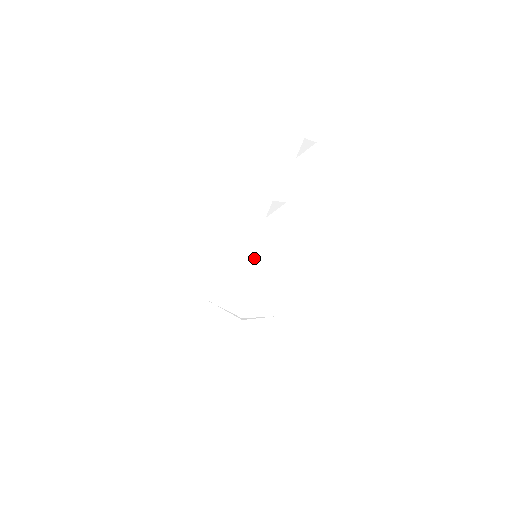
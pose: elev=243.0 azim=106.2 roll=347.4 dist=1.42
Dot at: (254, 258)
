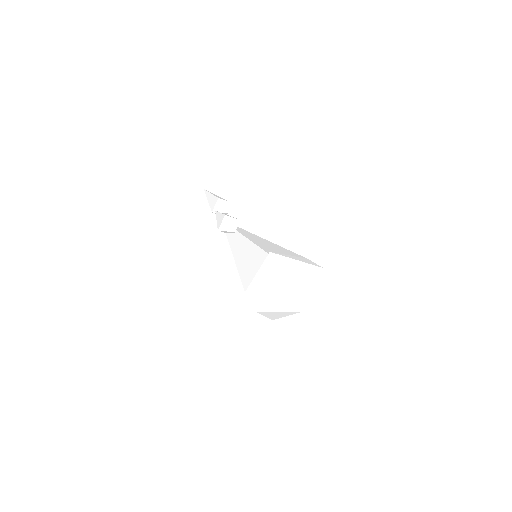
Dot at: (247, 242)
